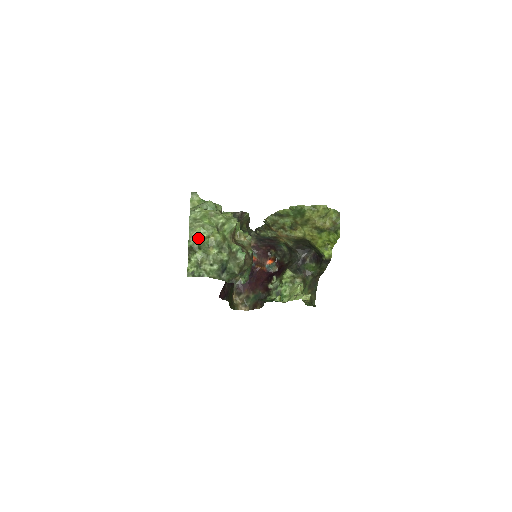
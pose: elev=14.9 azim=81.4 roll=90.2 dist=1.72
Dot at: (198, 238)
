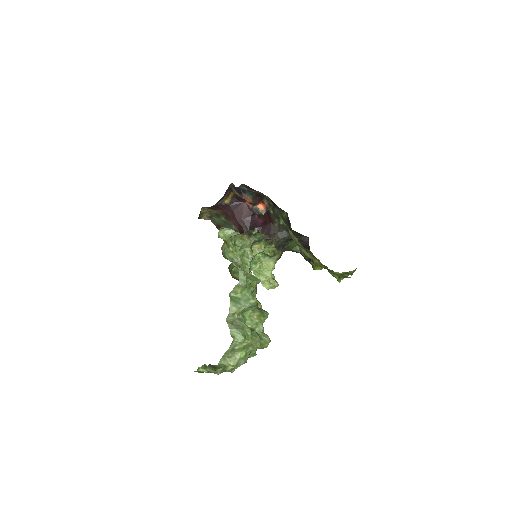
Dot at: occluded
